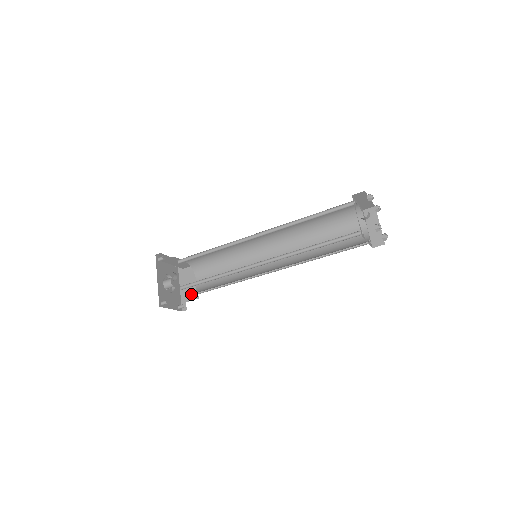
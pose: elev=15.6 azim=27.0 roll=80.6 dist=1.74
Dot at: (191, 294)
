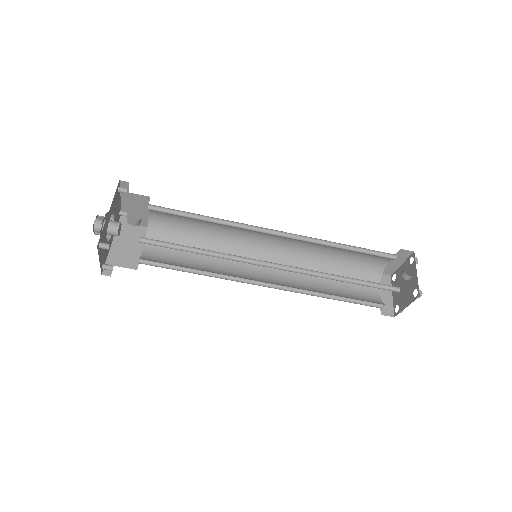
Dot at: (127, 259)
